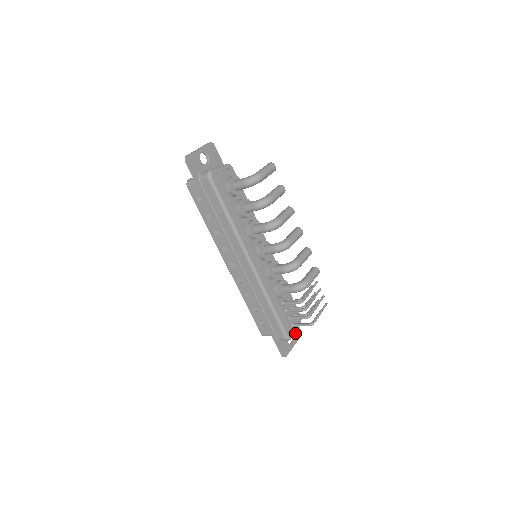
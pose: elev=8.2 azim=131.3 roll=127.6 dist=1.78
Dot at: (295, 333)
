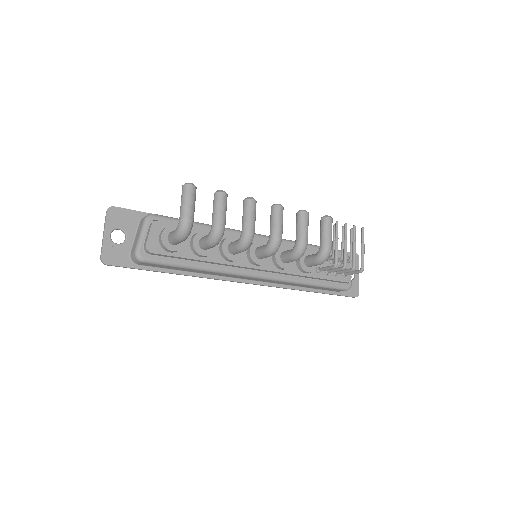
Dot at: (351, 263)
